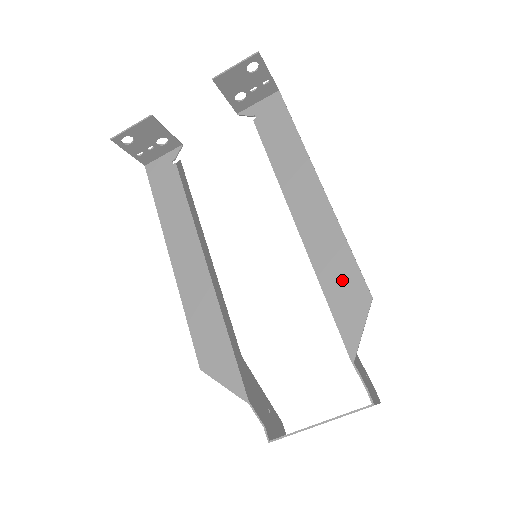
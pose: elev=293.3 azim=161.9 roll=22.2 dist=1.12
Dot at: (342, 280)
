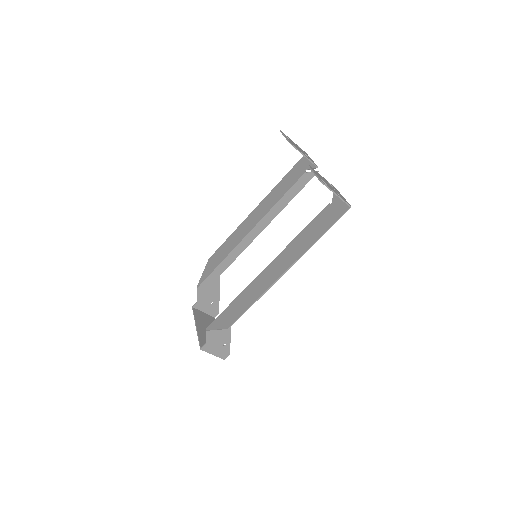
Dot at: (237, 309)
